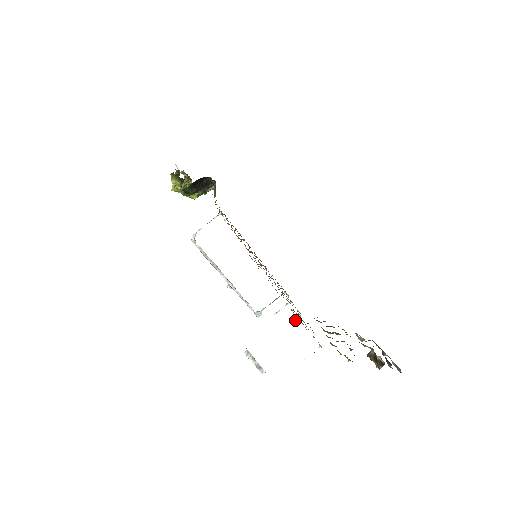
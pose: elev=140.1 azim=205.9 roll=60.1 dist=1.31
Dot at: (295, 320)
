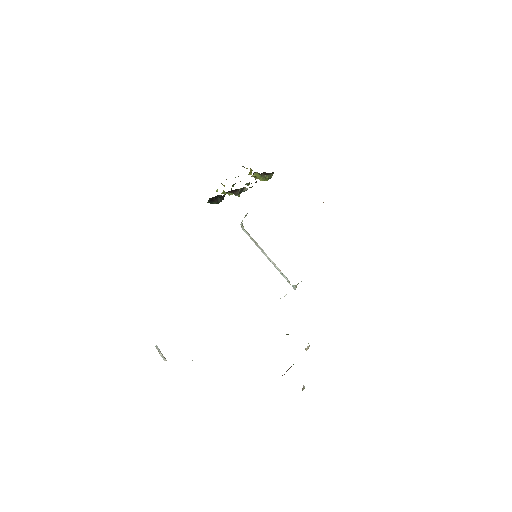
Dot at: occluded
